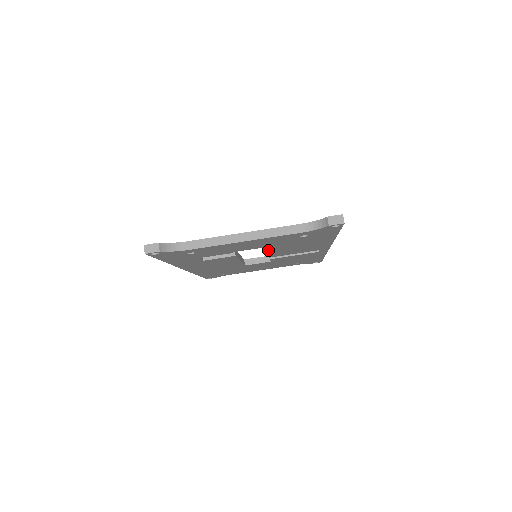
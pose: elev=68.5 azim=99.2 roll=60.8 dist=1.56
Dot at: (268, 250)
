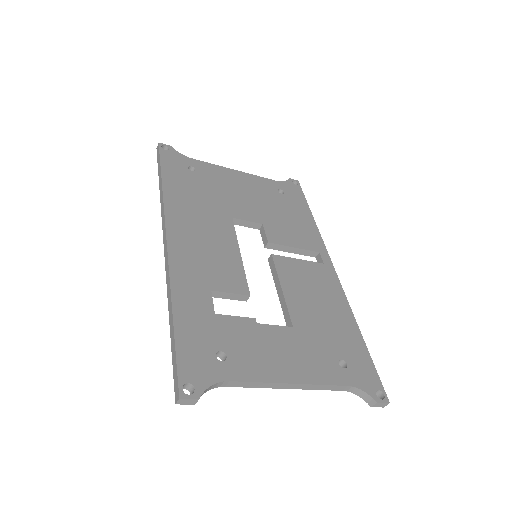
Dot at: (284, 309)
